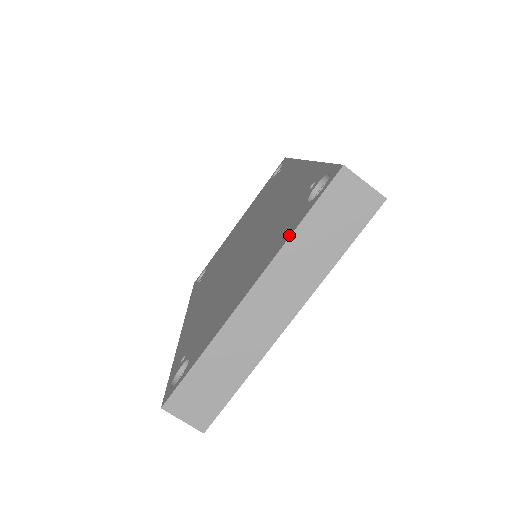
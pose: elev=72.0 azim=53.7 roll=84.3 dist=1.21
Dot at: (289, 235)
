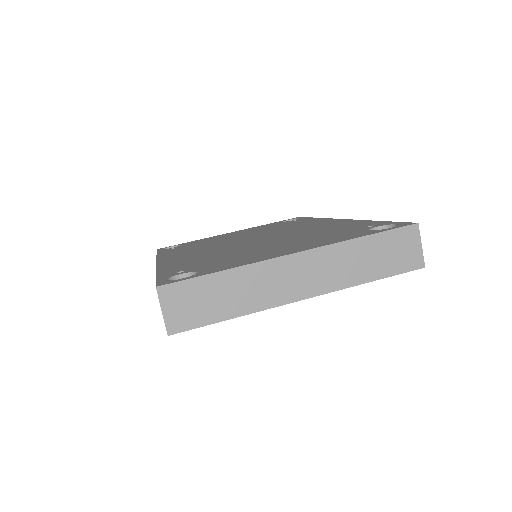
Dot at: (351, 238)
